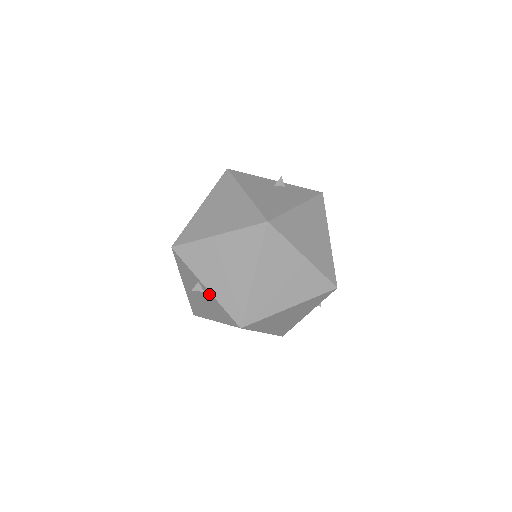
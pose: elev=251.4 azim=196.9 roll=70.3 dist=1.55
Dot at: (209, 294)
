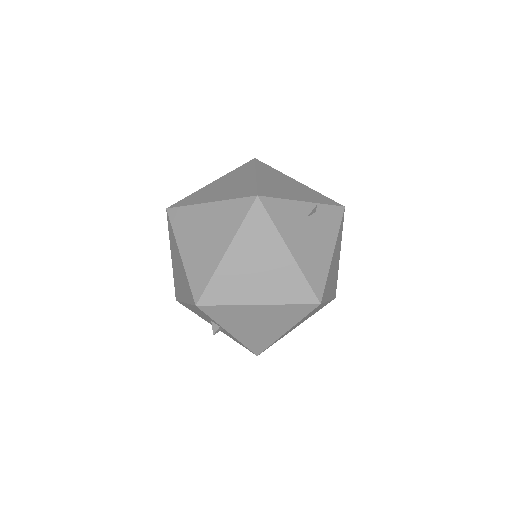
Dot at: occluded
